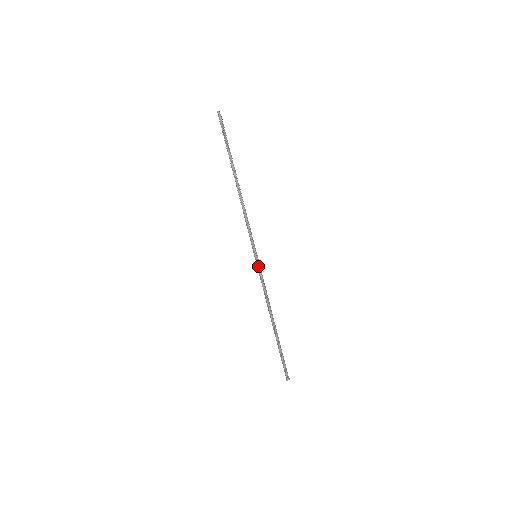
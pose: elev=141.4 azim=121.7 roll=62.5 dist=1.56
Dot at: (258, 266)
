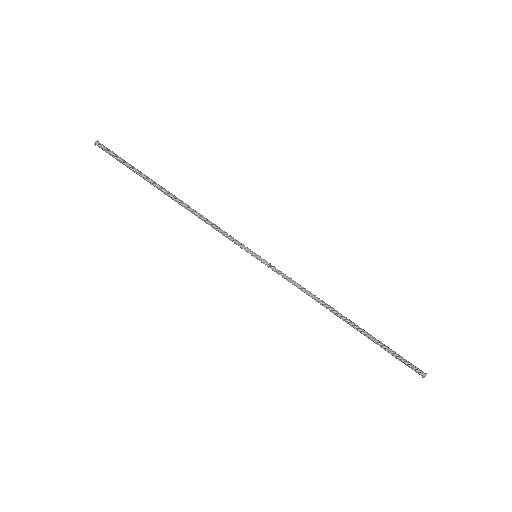
Dot at: (268, 263)
